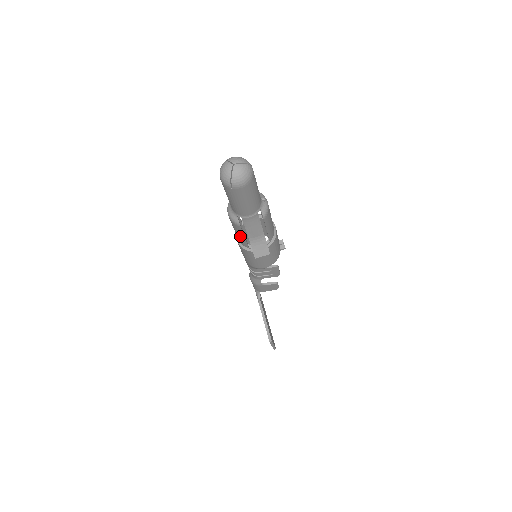
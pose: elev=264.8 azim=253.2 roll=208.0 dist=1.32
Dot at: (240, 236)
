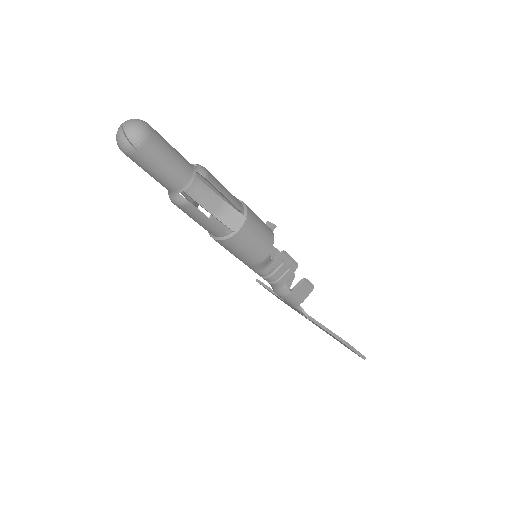
Dot at: (205, 222)
